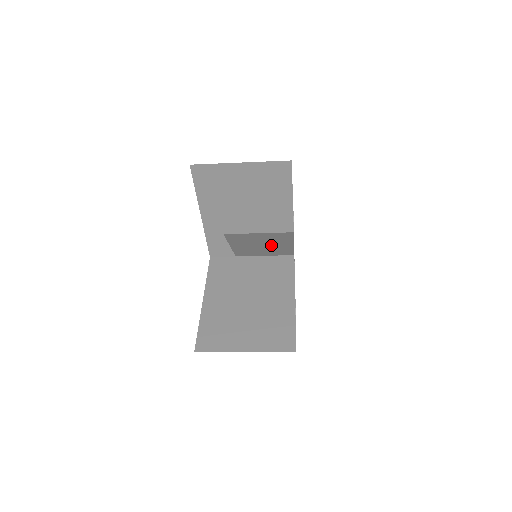
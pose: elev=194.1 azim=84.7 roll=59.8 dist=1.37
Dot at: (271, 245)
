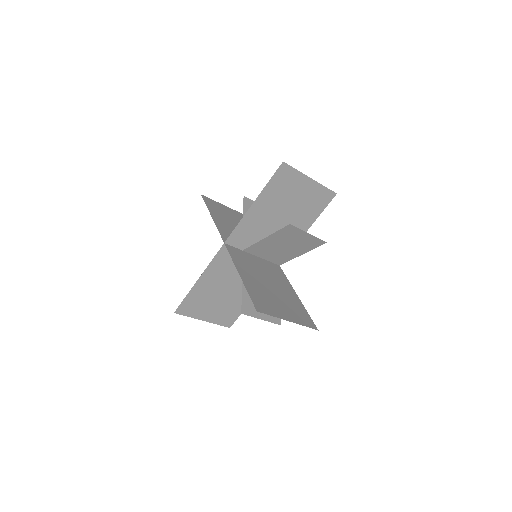
Dot at: (289, 249)
